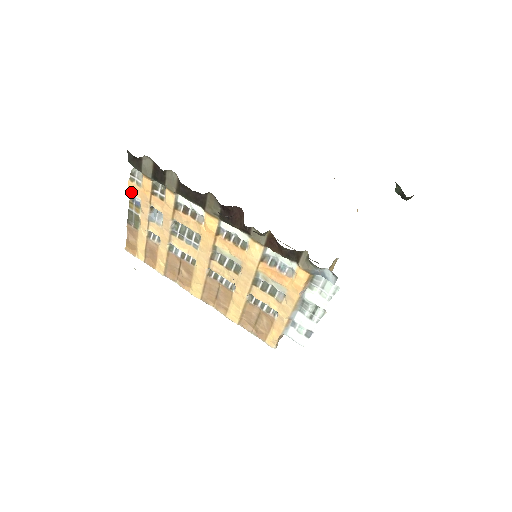
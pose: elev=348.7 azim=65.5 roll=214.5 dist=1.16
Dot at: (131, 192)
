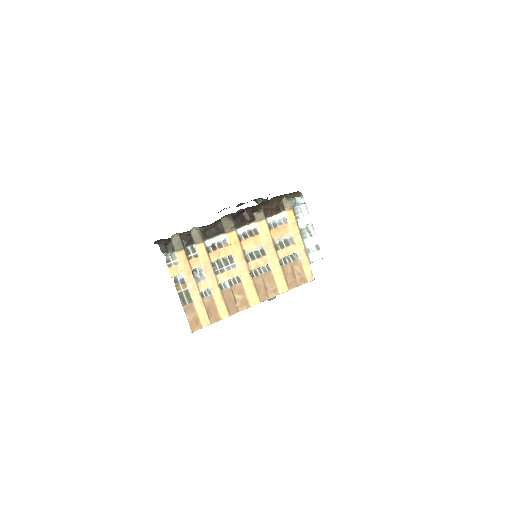
Dot at: (174, 275)
